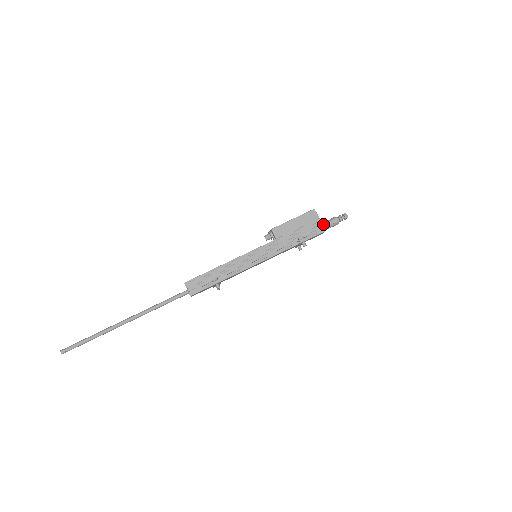
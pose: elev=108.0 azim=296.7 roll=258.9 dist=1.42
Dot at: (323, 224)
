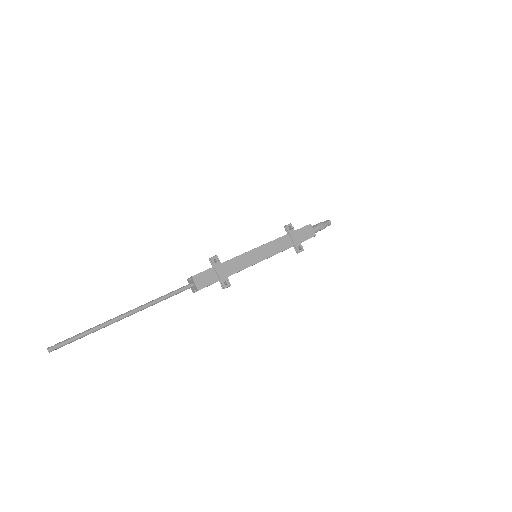
Dot at: occluded
